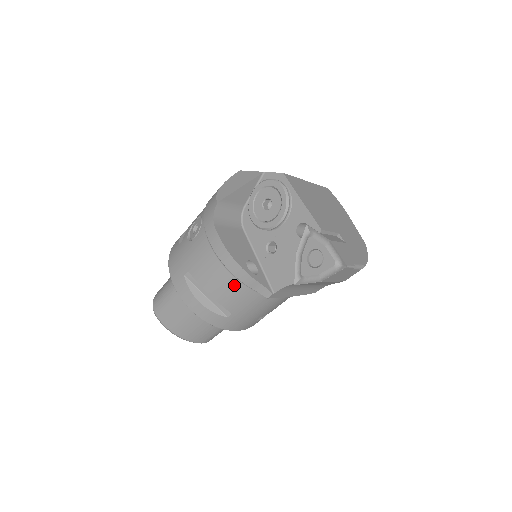
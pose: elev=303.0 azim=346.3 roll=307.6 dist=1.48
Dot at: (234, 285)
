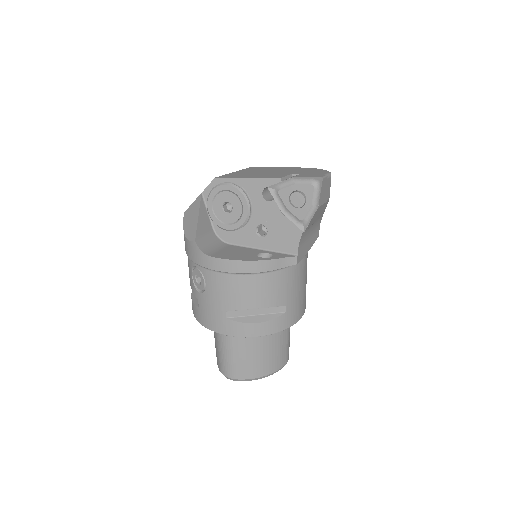
Dot at: (267, 280)
